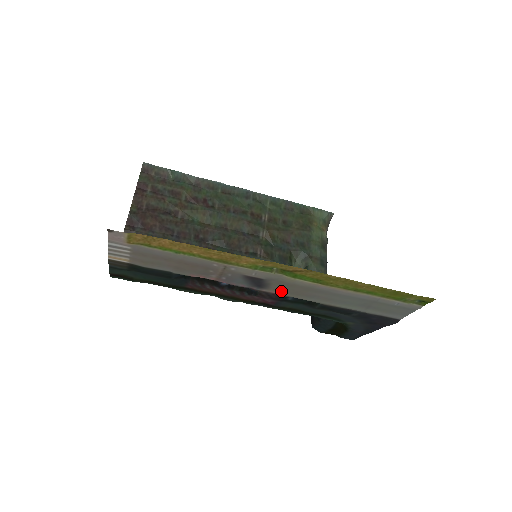
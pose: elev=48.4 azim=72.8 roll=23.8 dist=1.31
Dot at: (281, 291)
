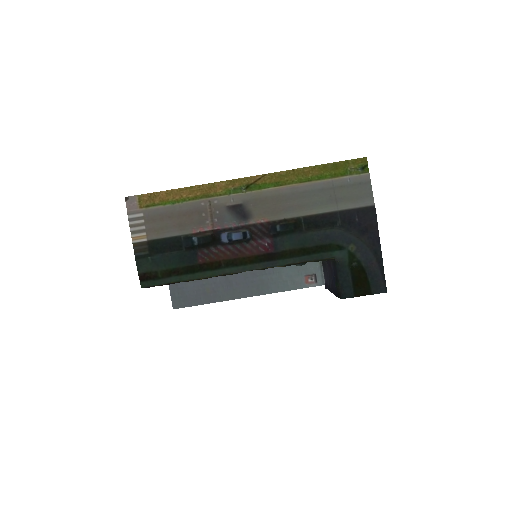
Dot at: (263, 215)
